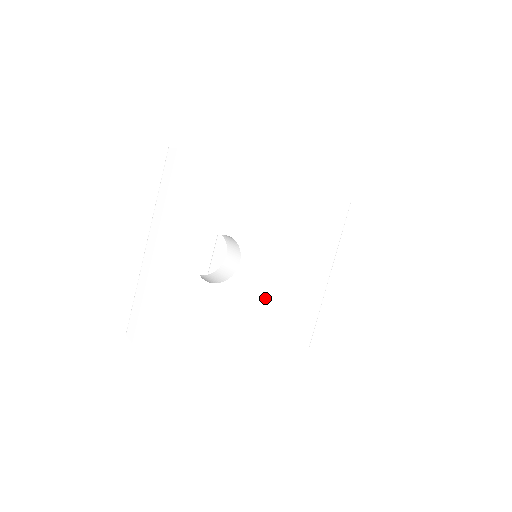
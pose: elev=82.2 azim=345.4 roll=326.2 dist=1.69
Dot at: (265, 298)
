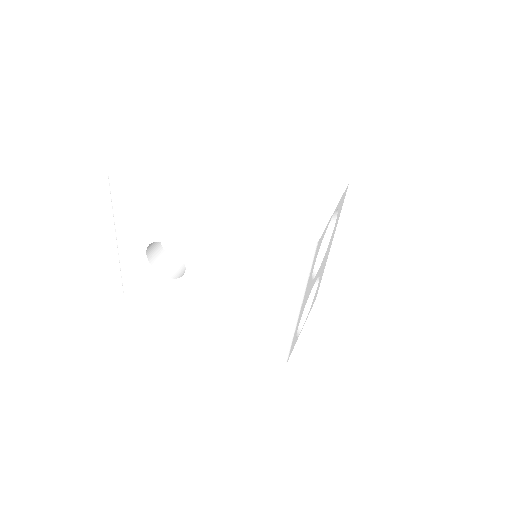
Dot at: (220, 304)
